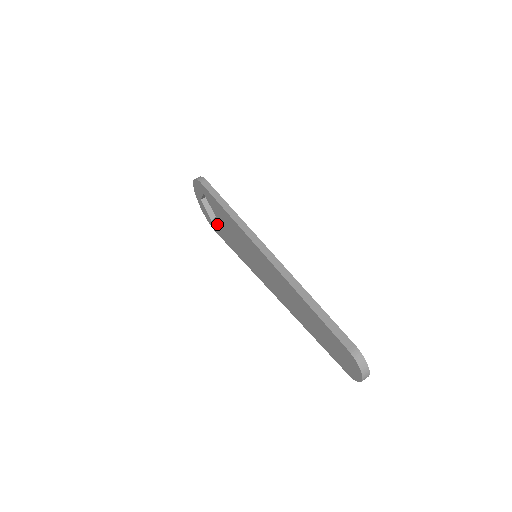
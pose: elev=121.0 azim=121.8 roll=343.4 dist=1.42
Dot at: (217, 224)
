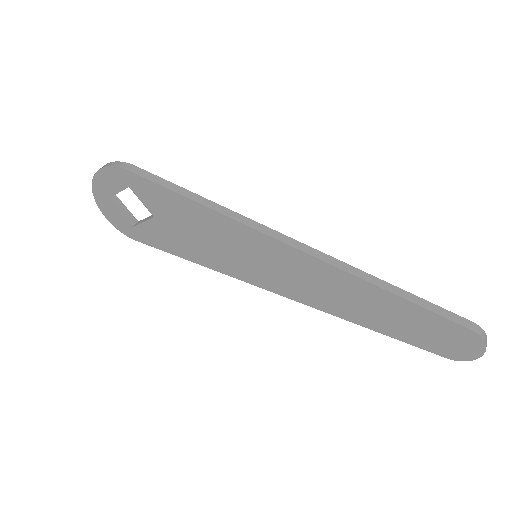
Dot at: (152, 228)
